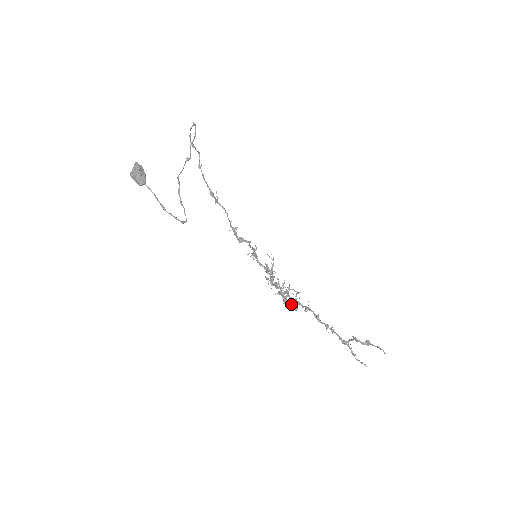
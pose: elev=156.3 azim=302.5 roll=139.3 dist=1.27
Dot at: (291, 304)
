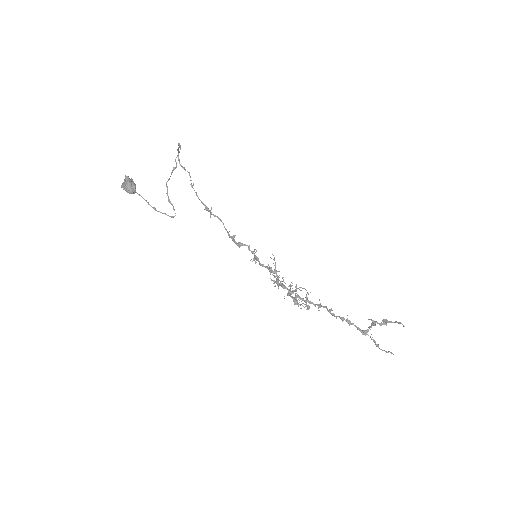
Dot at: (302, 303)
